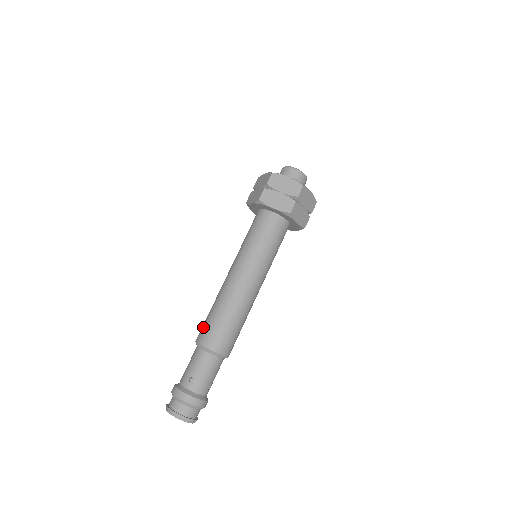
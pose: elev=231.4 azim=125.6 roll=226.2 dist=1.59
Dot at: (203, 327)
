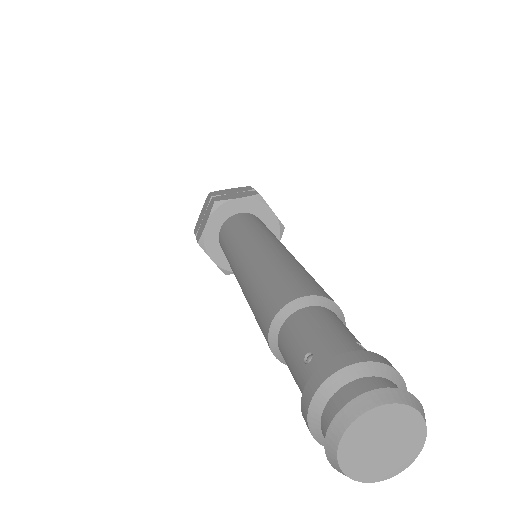
Dot at: (294, 281)
